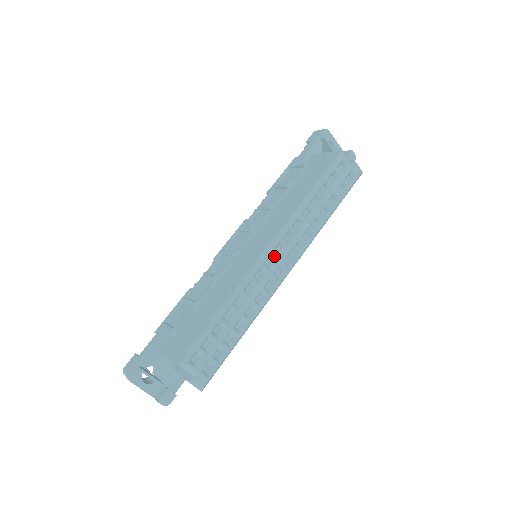
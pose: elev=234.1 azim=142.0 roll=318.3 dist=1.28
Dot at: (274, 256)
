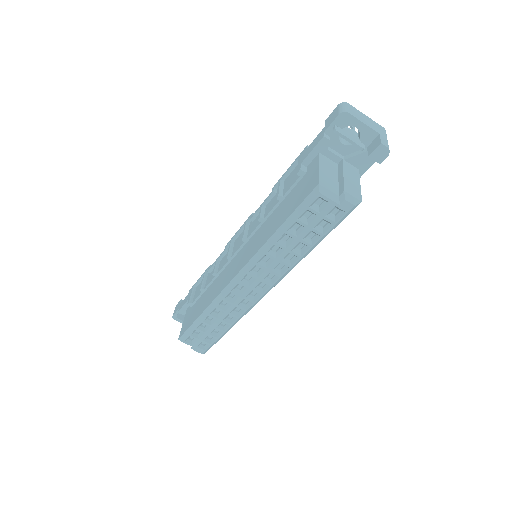
Dot at: (242, 285)
